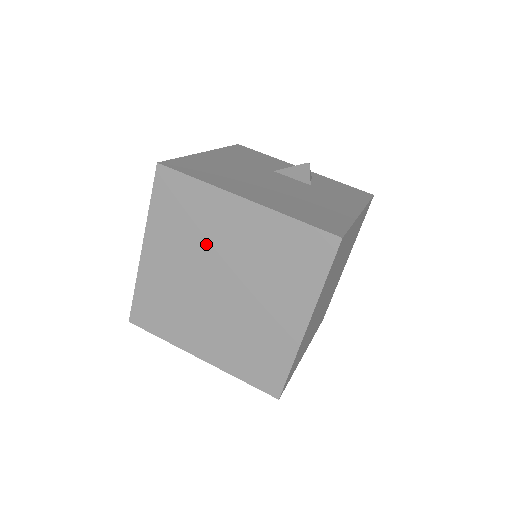
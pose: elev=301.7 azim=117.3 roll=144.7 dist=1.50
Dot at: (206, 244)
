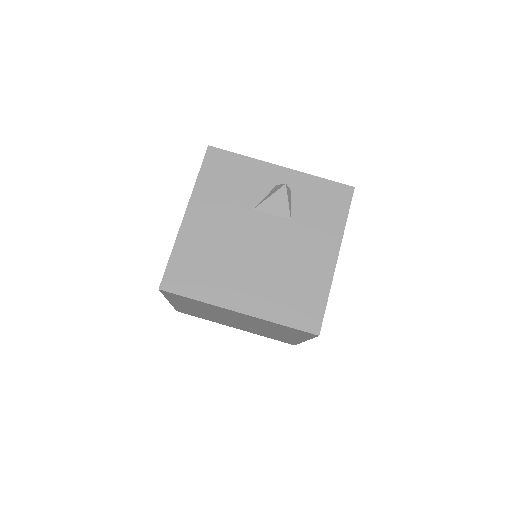
Dot at: (218, 313)
